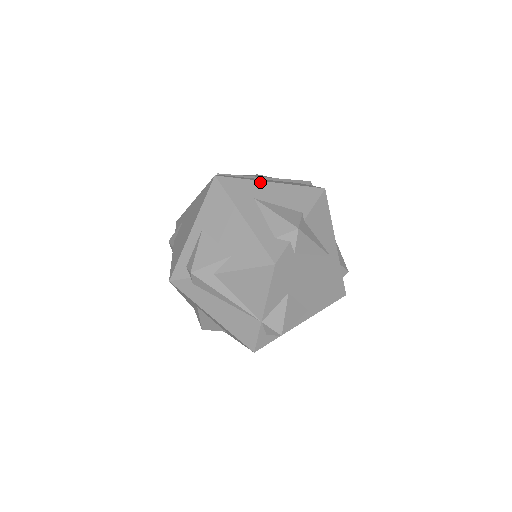
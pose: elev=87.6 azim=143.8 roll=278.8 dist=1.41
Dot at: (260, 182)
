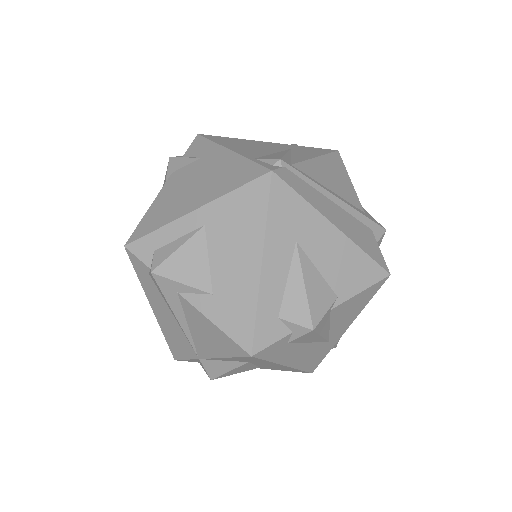
Dot at: (322, 218)
